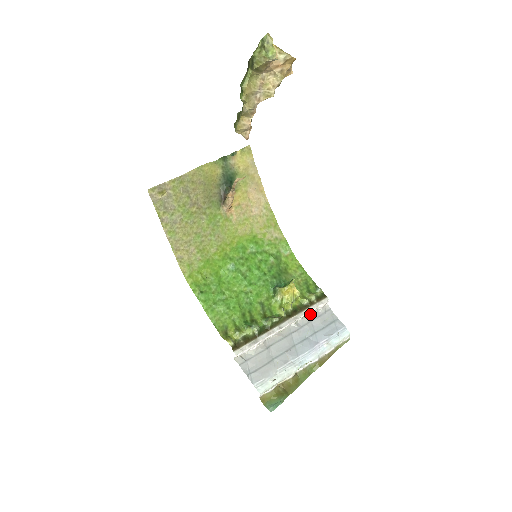
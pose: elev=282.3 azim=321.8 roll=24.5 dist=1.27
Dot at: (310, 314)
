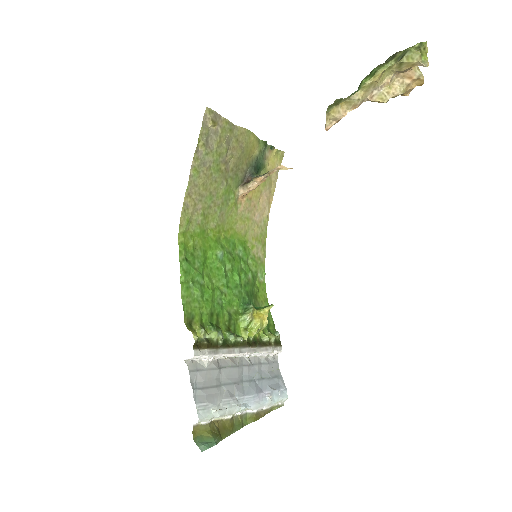
Dot at: (263, 355)
